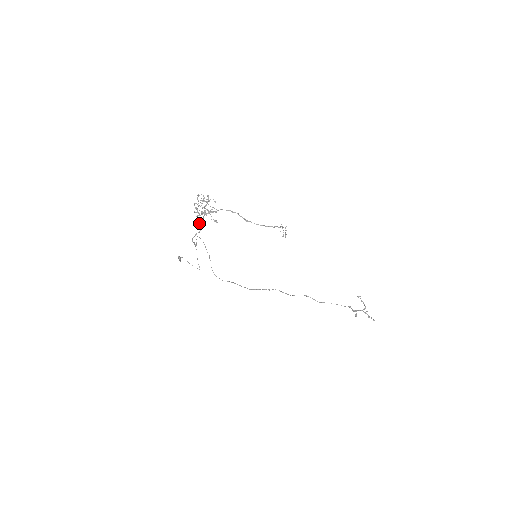
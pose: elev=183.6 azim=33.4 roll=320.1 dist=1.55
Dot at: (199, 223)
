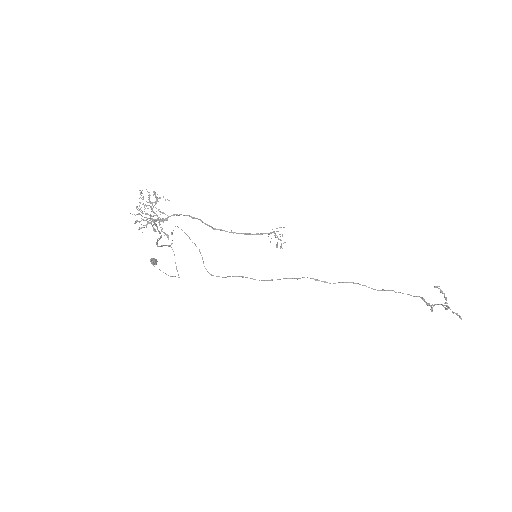
Dot at: occluded
